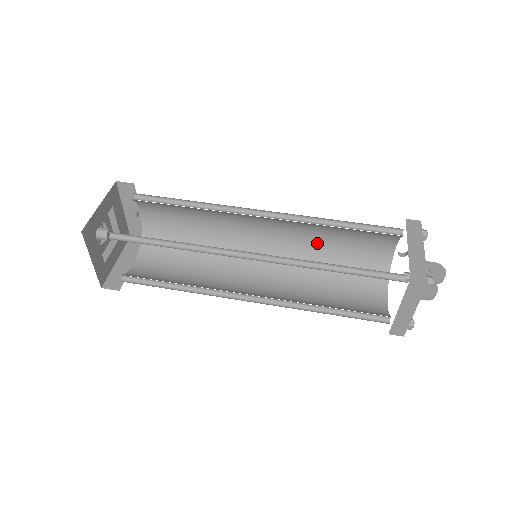
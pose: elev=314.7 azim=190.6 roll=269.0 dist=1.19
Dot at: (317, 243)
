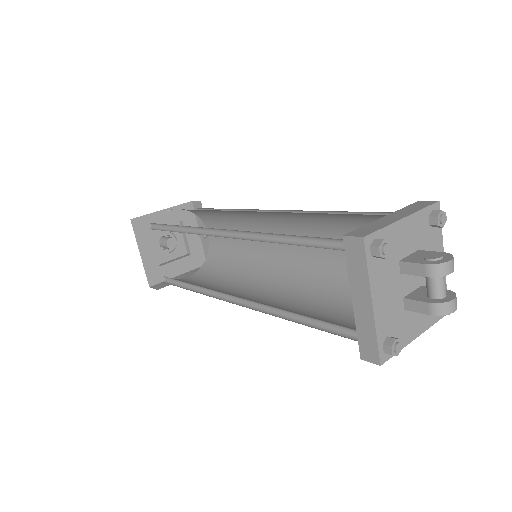
Dot at: (336, 256)
